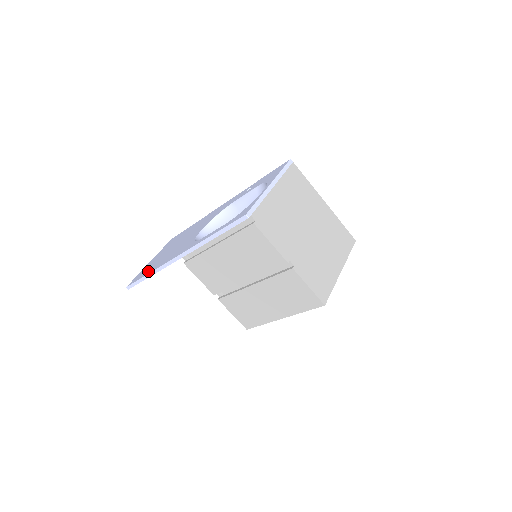
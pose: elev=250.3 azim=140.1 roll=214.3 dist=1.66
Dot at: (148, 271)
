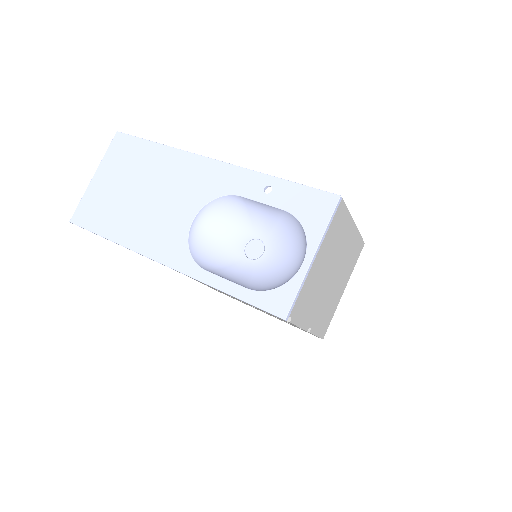
Dot at: (107, 228)
